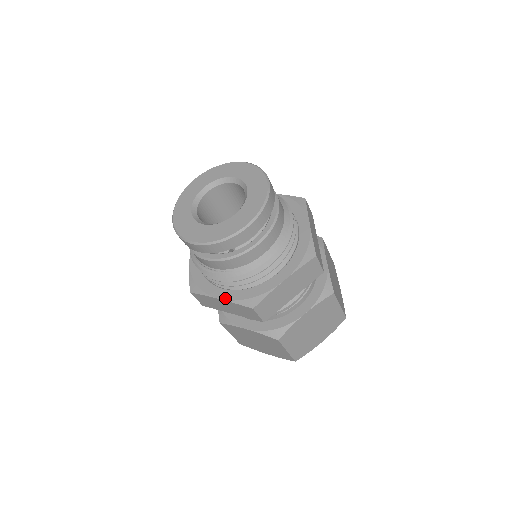
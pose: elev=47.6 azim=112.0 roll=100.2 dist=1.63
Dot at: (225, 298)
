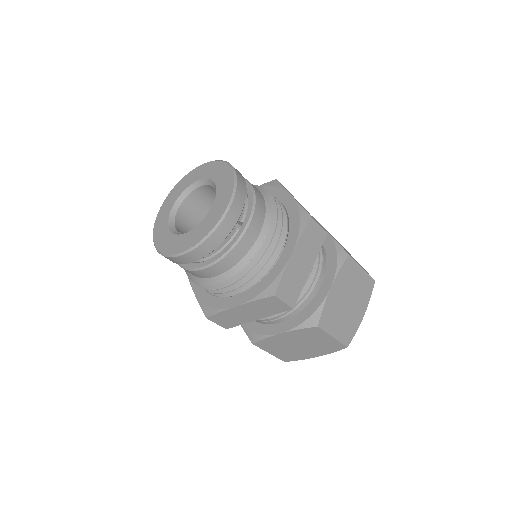
Dot at: (196, 294)
